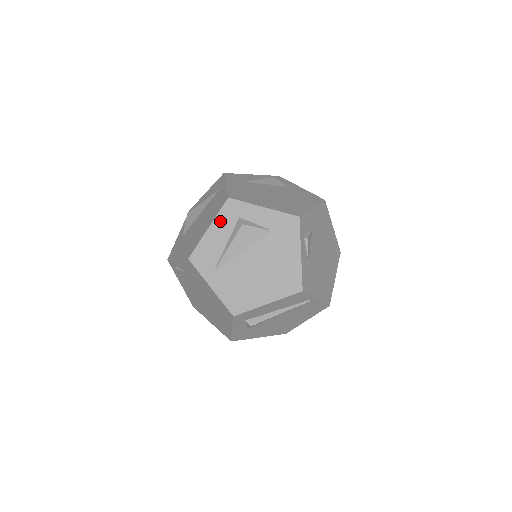
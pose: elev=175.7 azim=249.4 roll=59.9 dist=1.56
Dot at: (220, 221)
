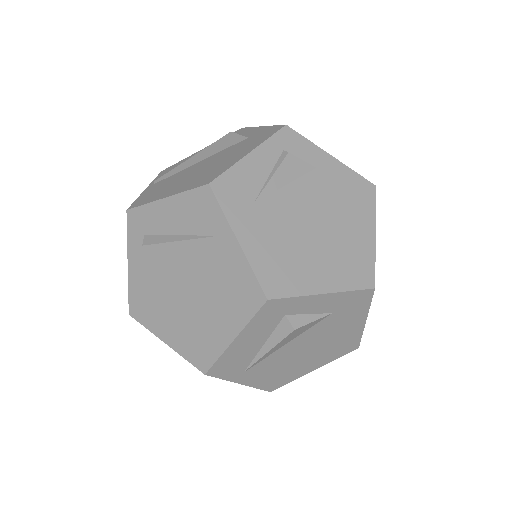
Dot at: (253, 328)
